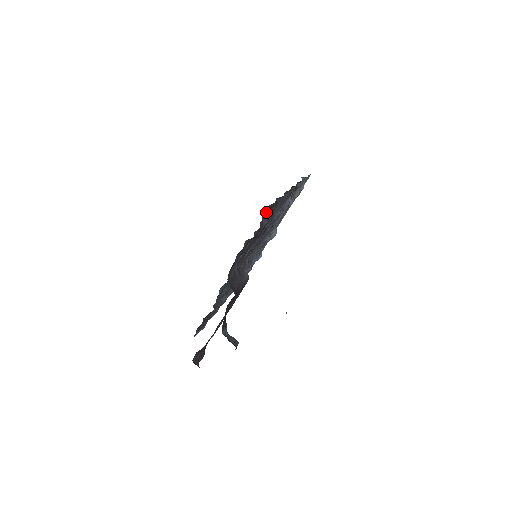
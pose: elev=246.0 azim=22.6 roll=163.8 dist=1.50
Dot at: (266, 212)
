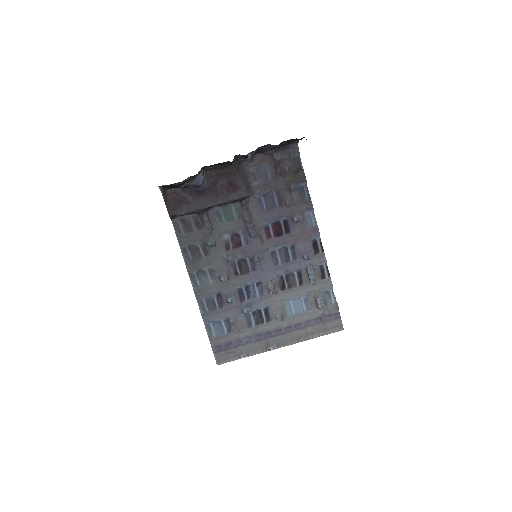
Dot at: (296, 165)
